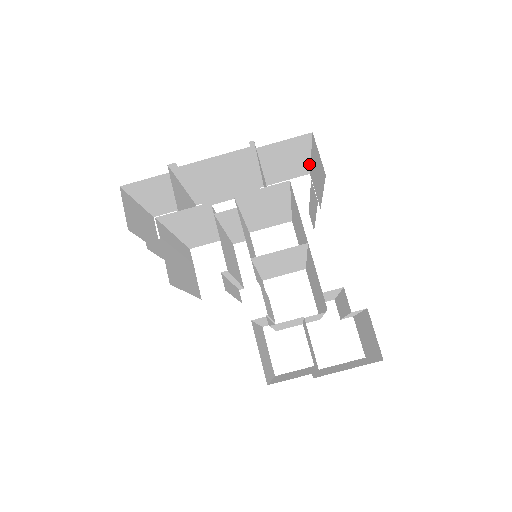
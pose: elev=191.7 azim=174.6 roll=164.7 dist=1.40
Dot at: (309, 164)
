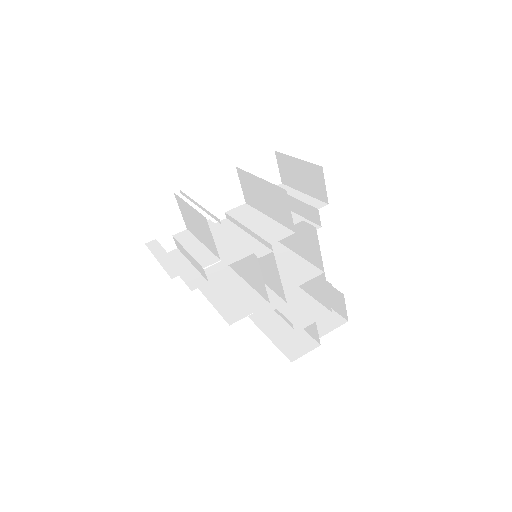
Dot at: (285, 154)
